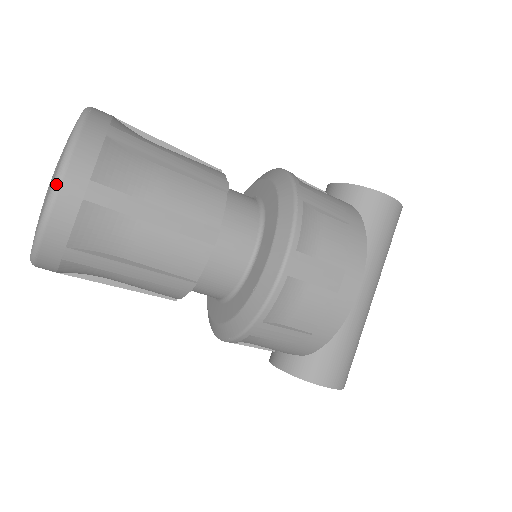
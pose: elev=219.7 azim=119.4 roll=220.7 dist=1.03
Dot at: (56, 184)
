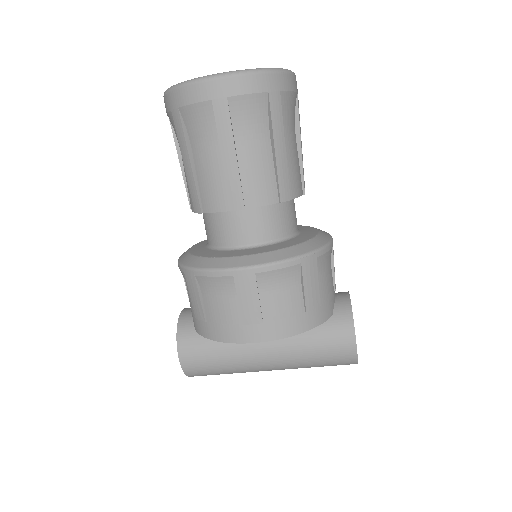
Dot at: (212, 77)
